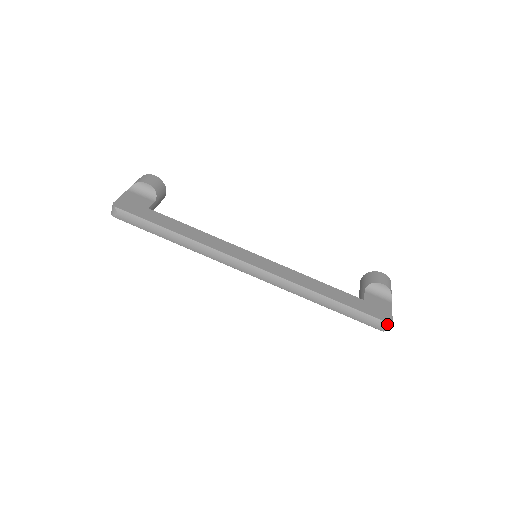
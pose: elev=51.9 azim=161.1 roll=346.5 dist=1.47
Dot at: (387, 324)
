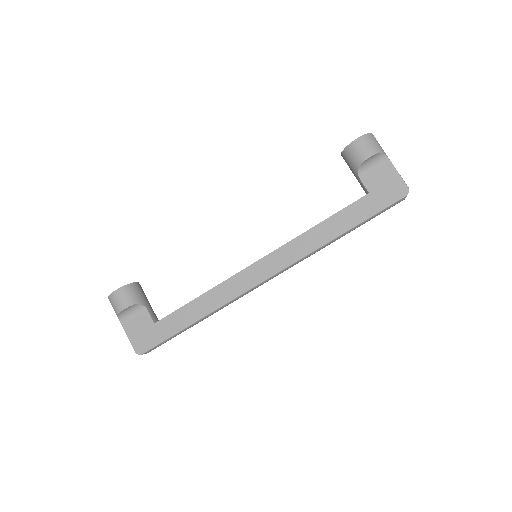
Dot at: (406, 196)
